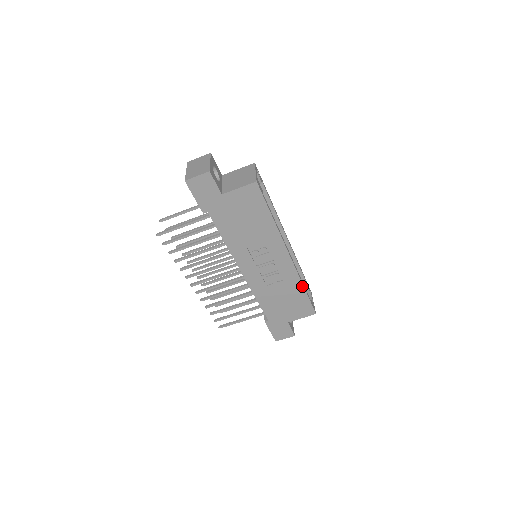
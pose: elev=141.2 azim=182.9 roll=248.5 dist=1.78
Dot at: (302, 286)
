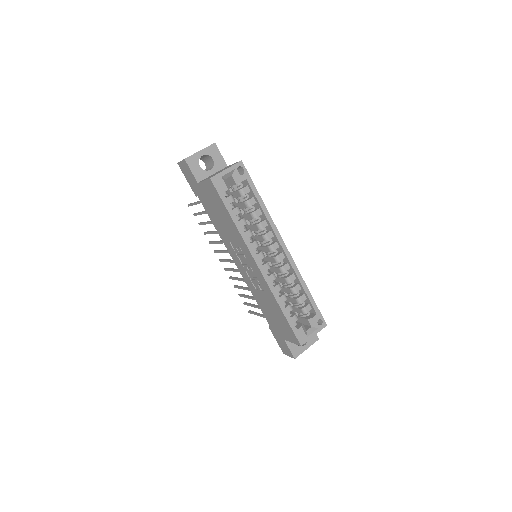
Dot at: (279, 306)
